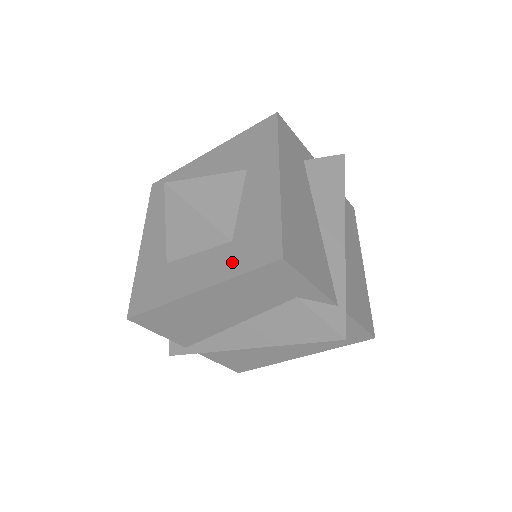
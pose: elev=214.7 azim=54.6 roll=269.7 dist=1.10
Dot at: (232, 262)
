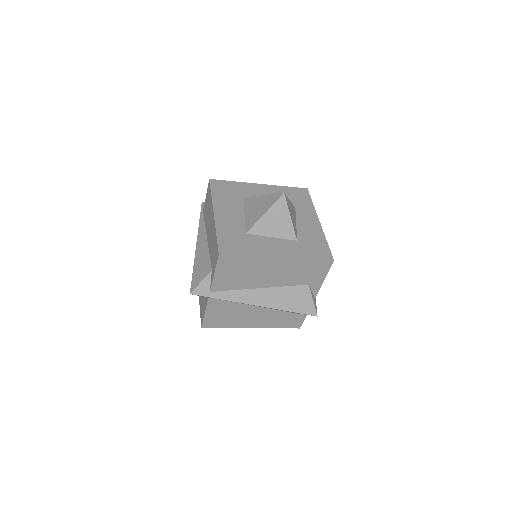
Dot at: (301, 251)
